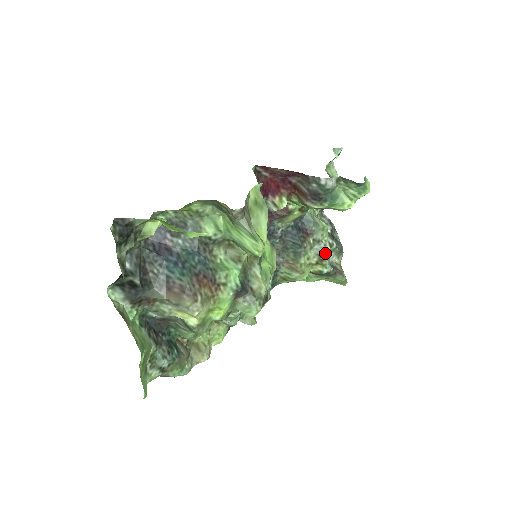
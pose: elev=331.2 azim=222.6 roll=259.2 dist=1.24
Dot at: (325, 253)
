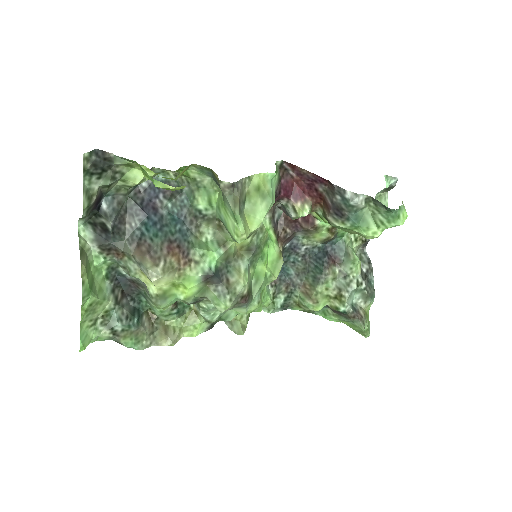
Dot at: (348, 289)
